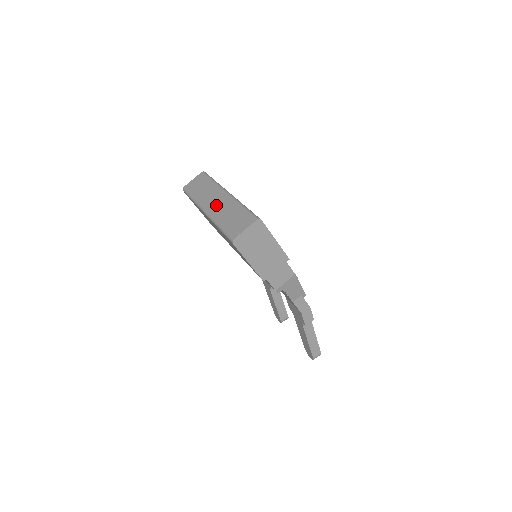
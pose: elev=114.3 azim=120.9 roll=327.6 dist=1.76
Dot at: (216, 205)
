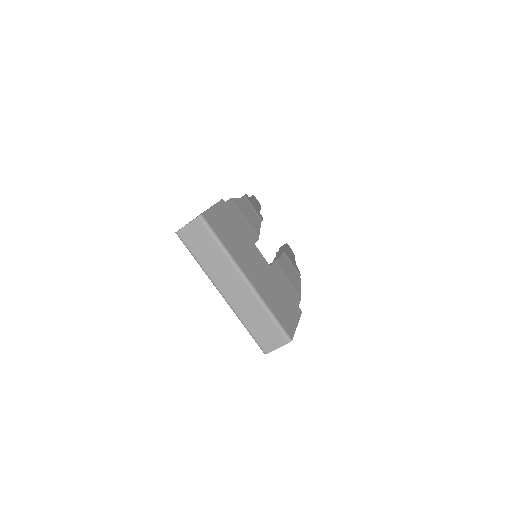
Dot at: (236, 296)
